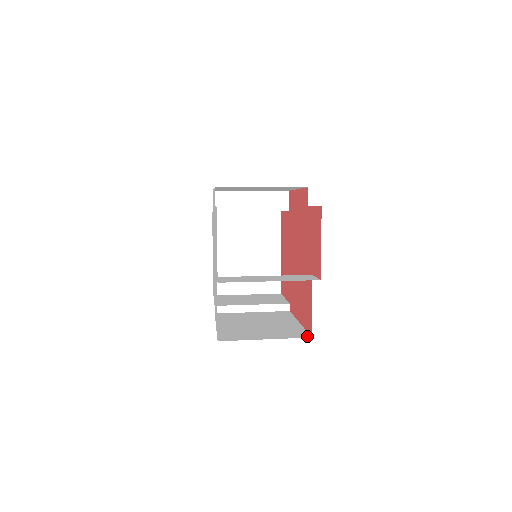
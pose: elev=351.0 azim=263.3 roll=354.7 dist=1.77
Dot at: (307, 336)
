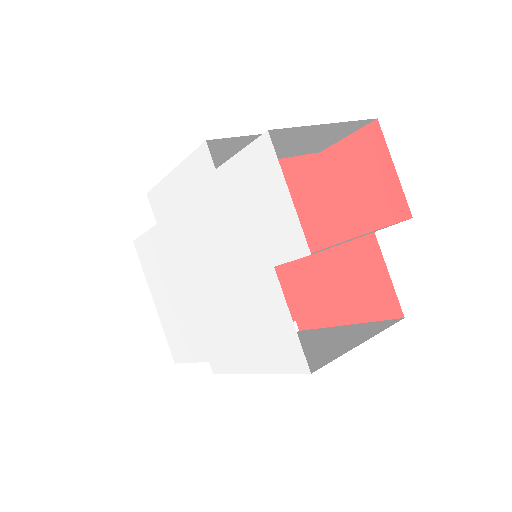
Dot at: (396, 320)
